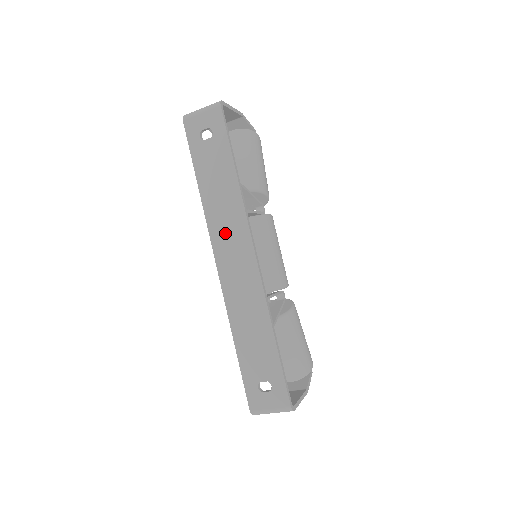
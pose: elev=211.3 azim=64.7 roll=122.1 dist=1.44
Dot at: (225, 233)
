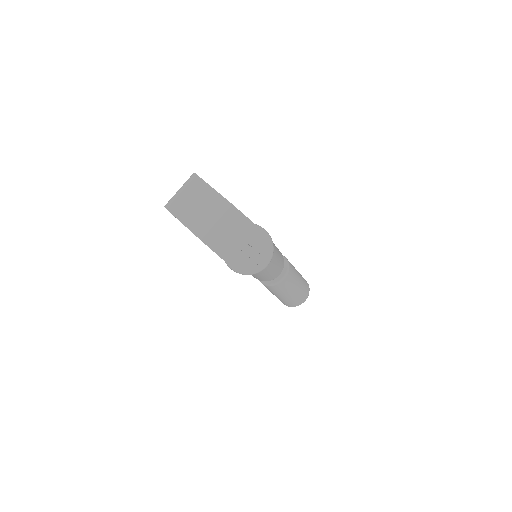
Dot at: occluded
